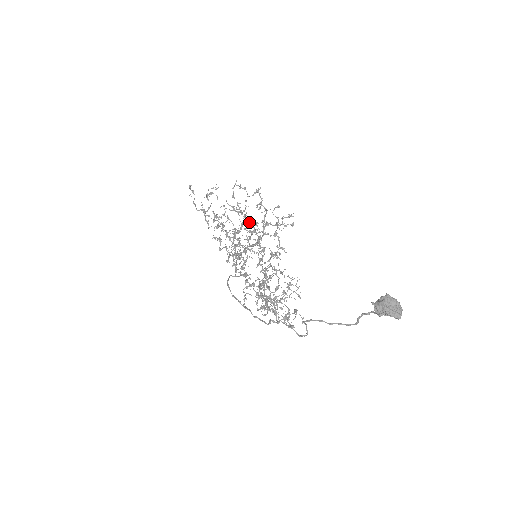
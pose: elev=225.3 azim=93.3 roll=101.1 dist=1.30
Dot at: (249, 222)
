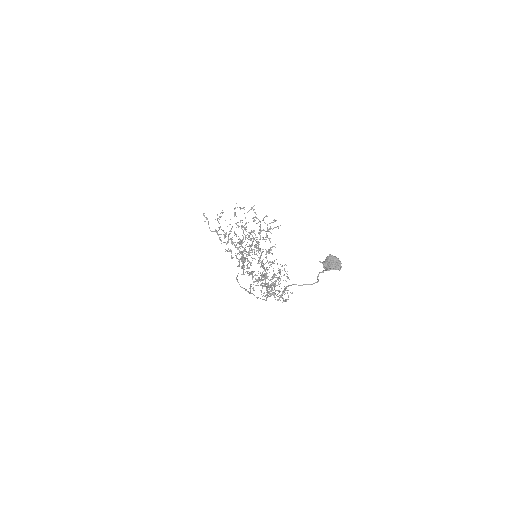
Dot at: (248, 232)
